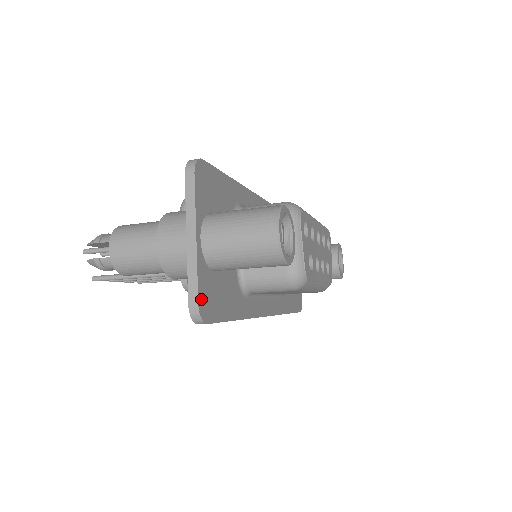
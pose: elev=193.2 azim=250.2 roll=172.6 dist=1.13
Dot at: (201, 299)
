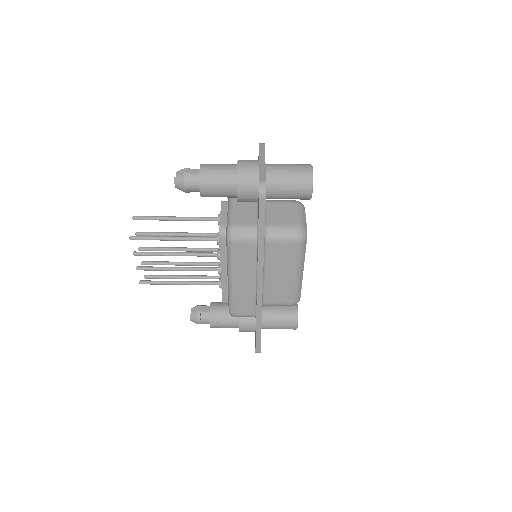
Dot at: occluded
